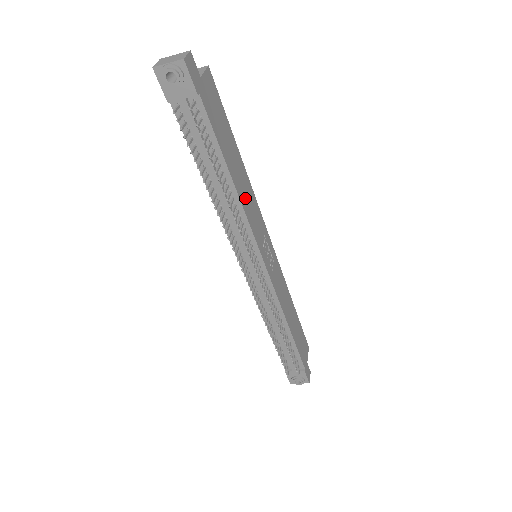
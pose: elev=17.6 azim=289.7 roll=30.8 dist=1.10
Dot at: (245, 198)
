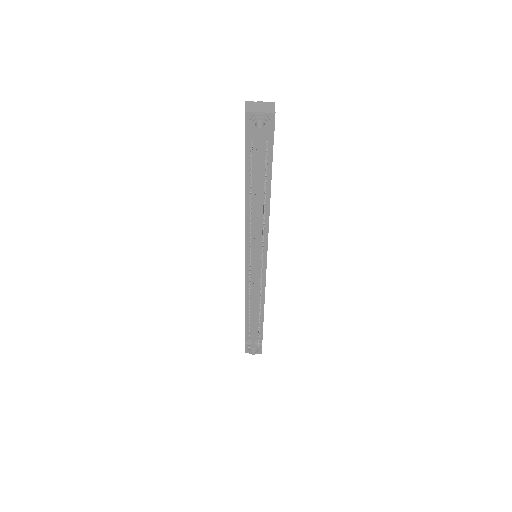
Dot at: occluded
